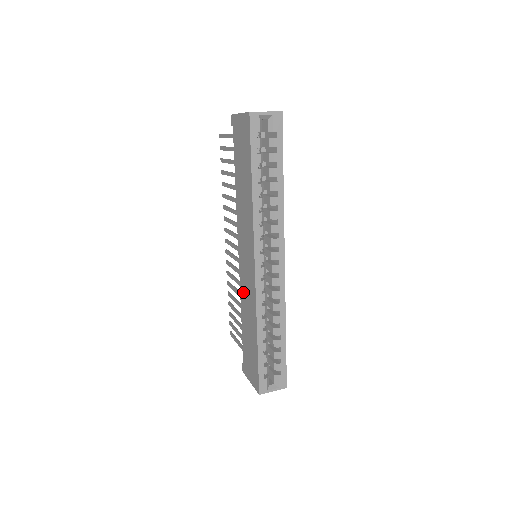
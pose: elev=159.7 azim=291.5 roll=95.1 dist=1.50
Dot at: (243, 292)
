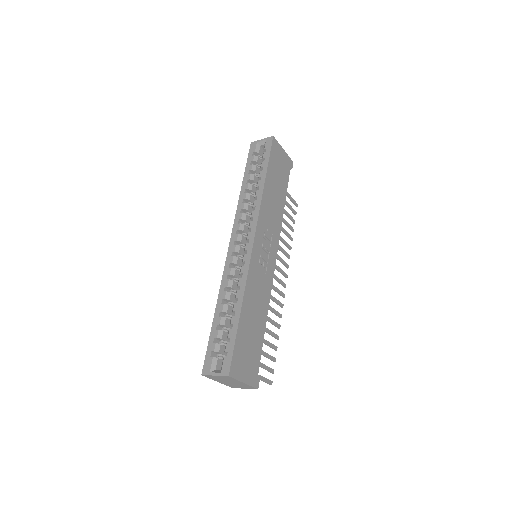
Dot at: occluded
